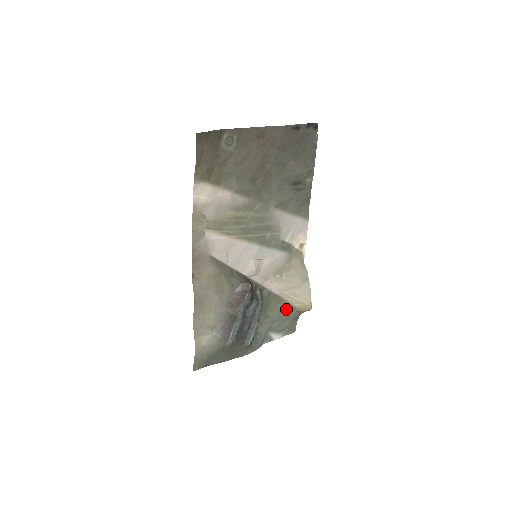
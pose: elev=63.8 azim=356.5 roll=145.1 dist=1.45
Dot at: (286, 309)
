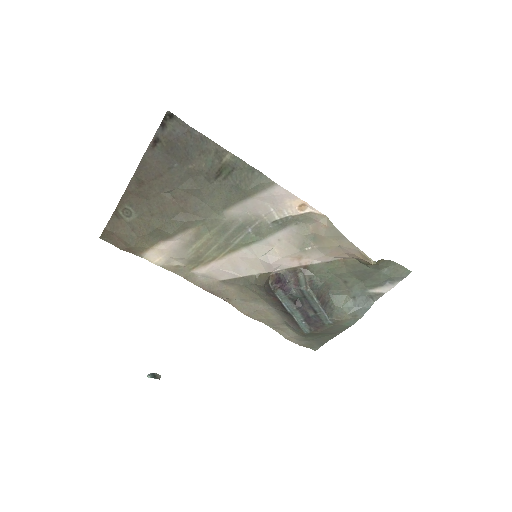
Dot at: (358, 267)
